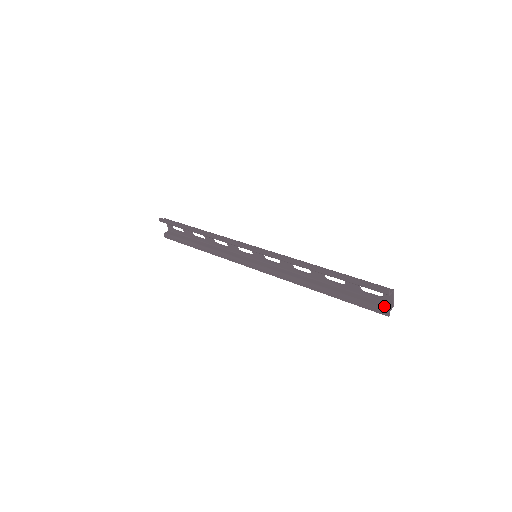
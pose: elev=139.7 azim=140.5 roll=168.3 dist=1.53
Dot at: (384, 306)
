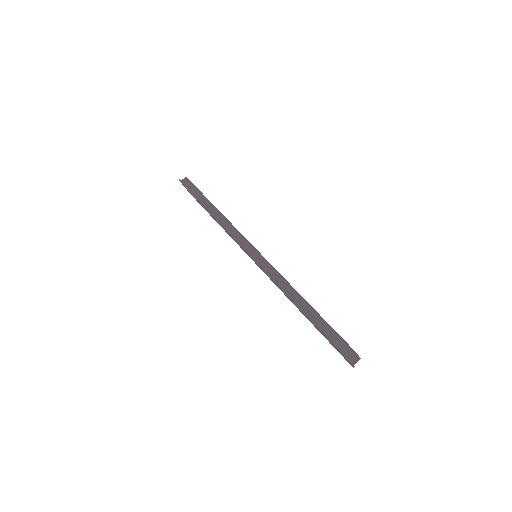
Dot at: occluded
